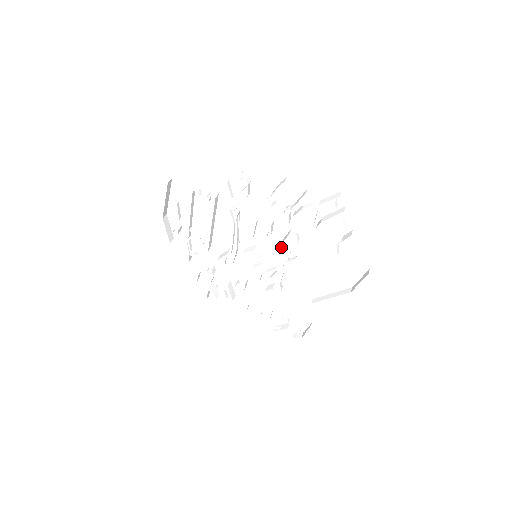
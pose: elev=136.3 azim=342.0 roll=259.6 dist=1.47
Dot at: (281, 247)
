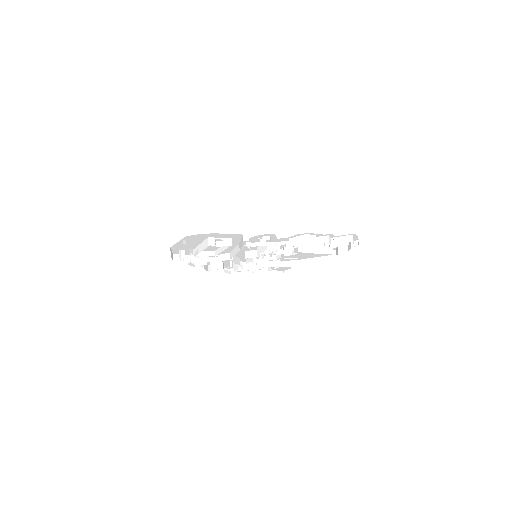
Dot at: occluded
